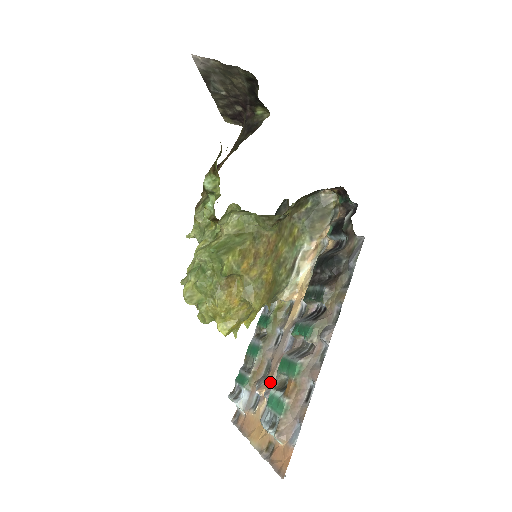
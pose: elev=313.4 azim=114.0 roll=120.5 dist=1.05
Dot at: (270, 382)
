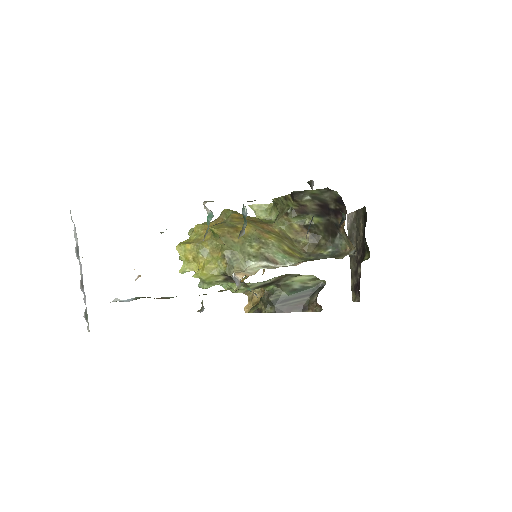
Dot at: occluded
